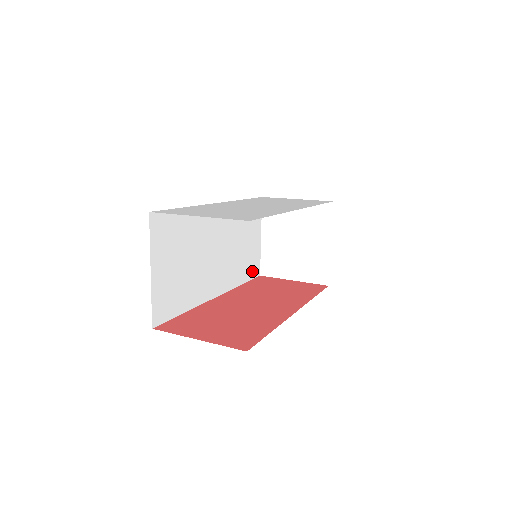
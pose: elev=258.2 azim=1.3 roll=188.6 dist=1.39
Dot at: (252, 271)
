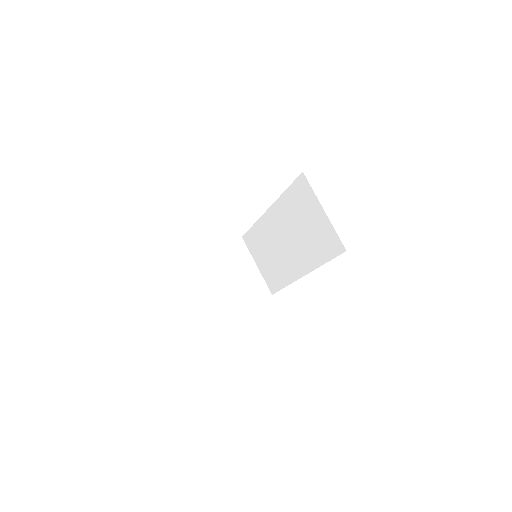
Dot at: occluded
